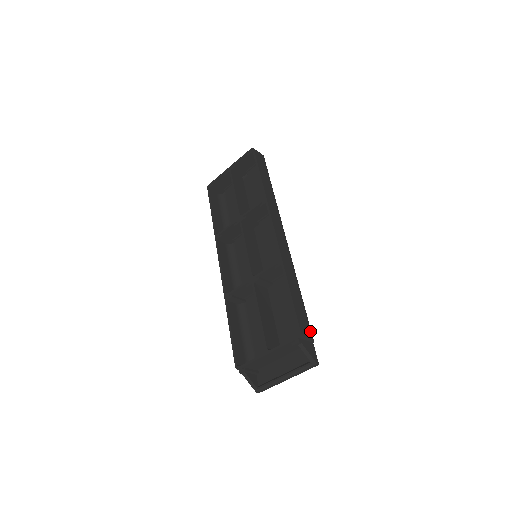
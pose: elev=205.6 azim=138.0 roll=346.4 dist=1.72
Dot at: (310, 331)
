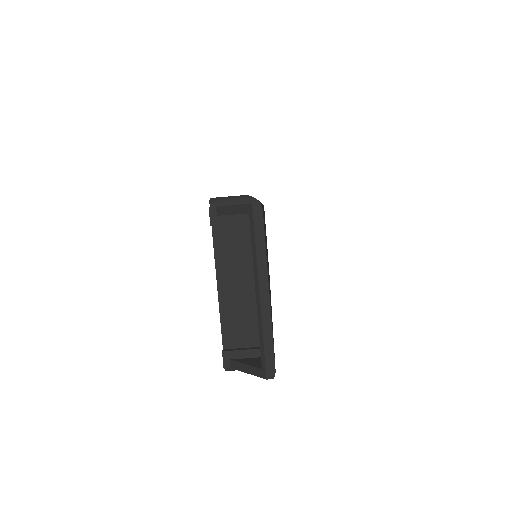
Dot at: occluded
